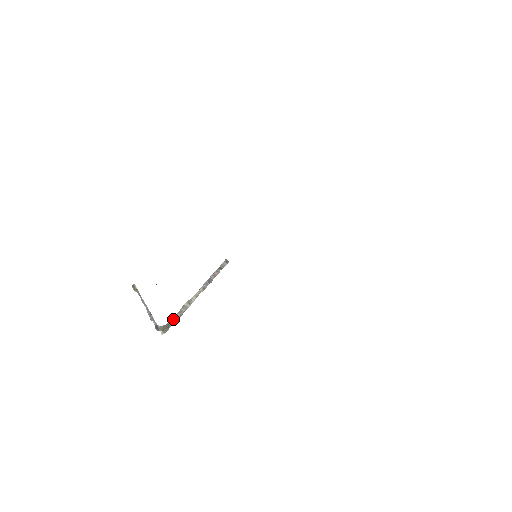
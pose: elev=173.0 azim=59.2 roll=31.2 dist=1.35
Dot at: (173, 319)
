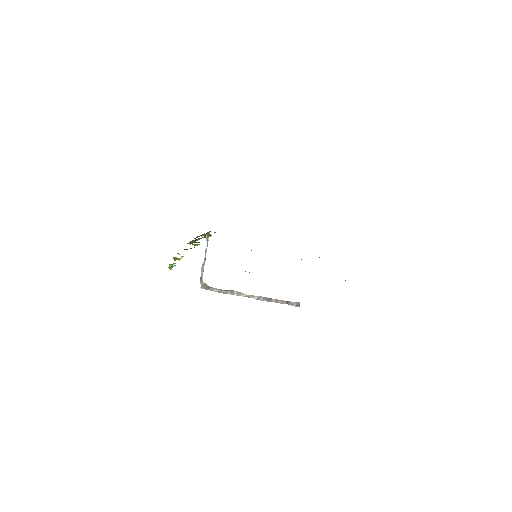
Dot at: (217, 289)
